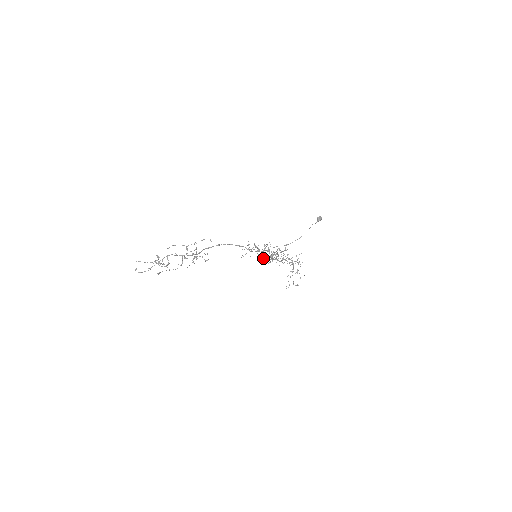
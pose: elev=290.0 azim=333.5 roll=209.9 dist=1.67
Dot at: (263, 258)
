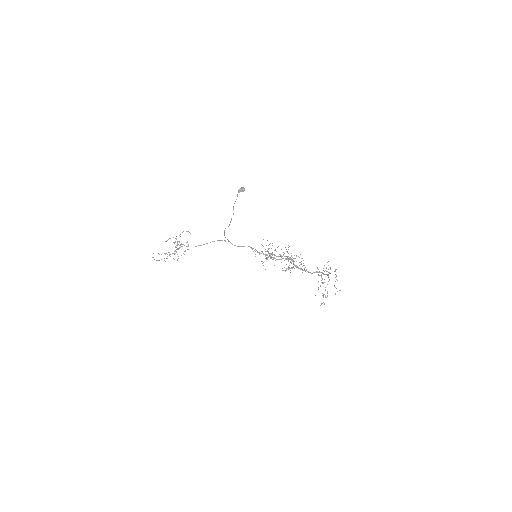
Dot at: occluded
